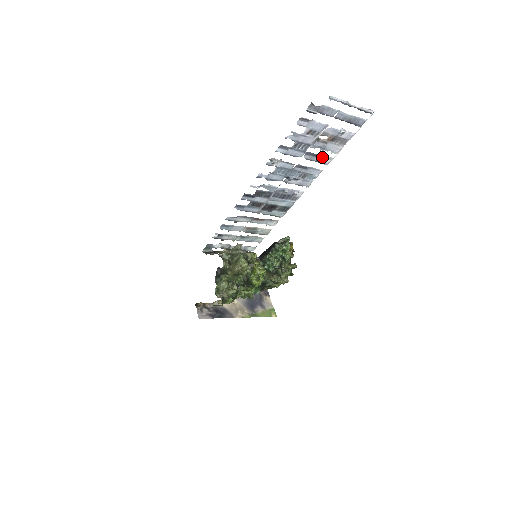
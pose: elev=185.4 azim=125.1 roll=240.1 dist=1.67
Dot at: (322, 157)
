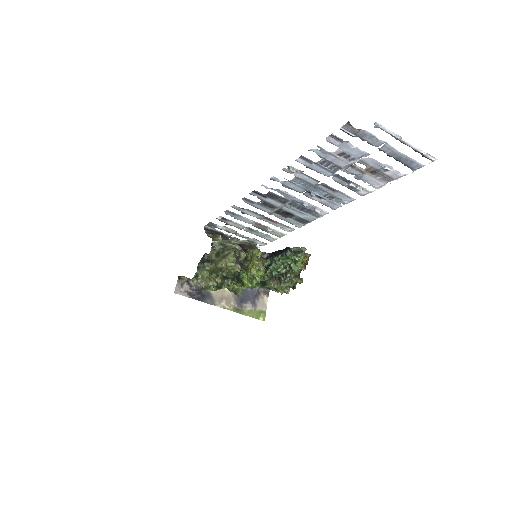
Dot at: (355, 186)
